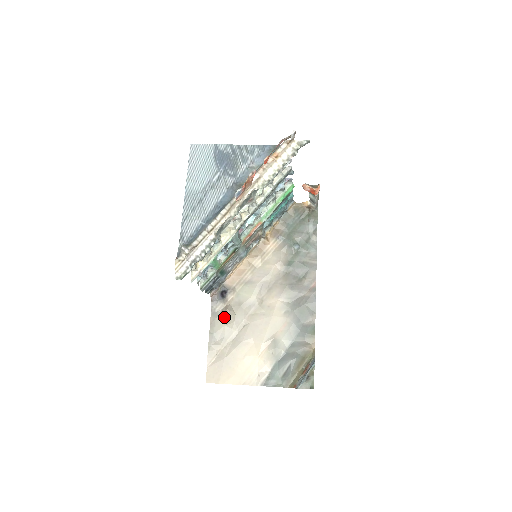
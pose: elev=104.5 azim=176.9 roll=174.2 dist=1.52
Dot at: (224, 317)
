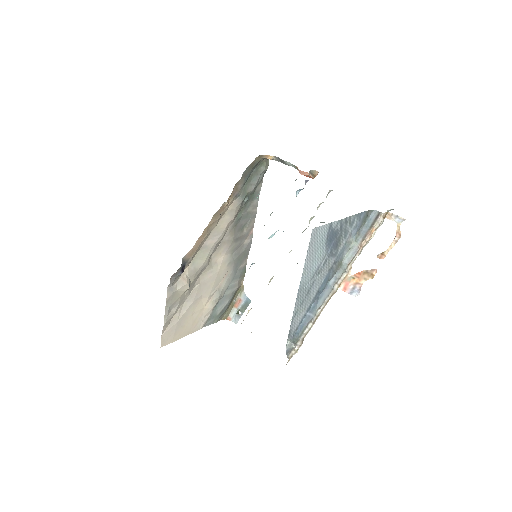
Dot at: (182, 290)
